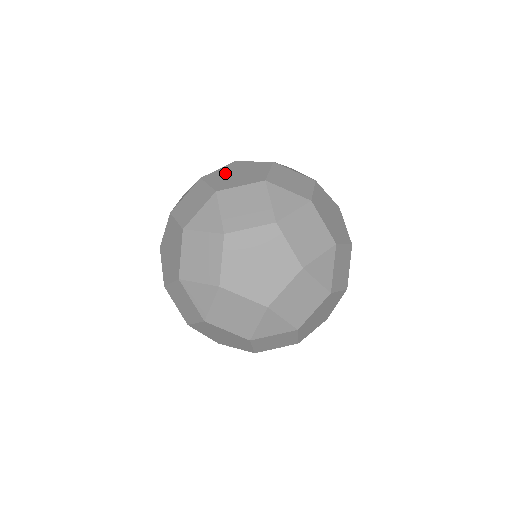
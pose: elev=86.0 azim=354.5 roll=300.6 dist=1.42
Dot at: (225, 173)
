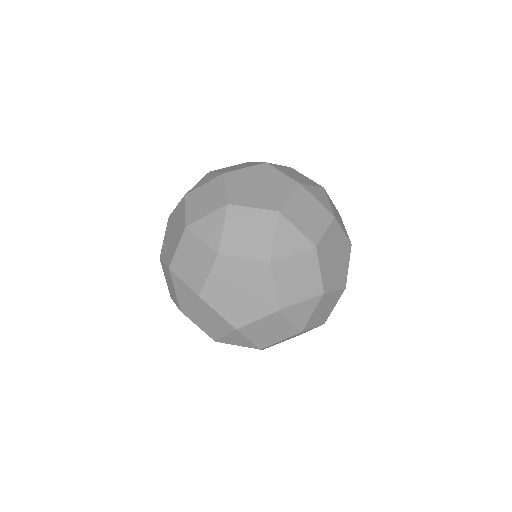
Dot at: occluded
